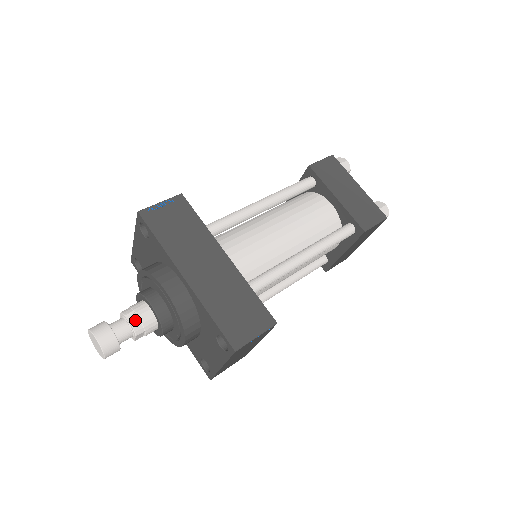
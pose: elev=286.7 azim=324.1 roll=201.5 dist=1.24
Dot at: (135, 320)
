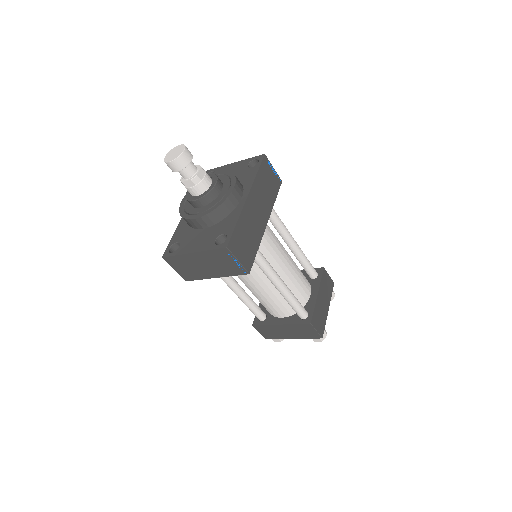
Dot at: (201, 175)
